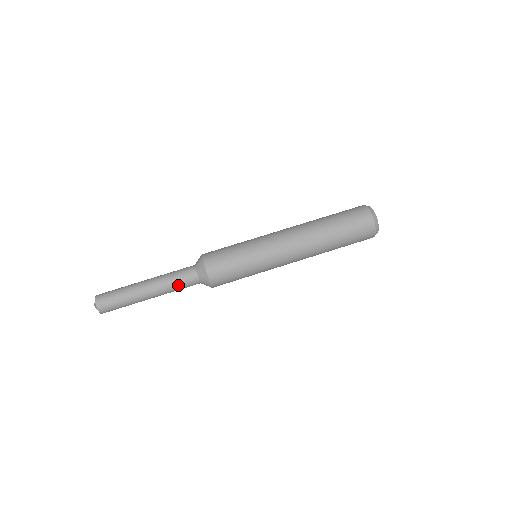
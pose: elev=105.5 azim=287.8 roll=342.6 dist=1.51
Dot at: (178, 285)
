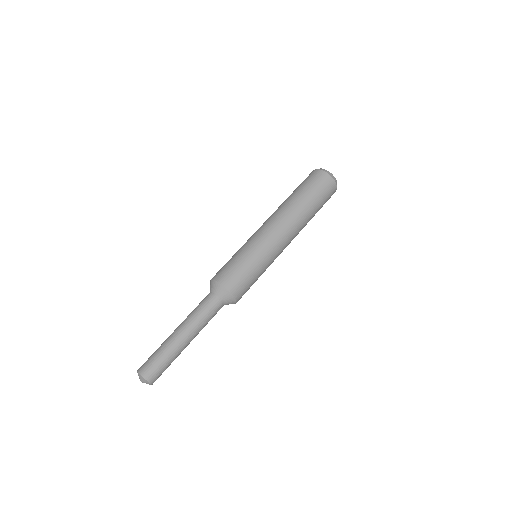
Dot at: (208, 318)
